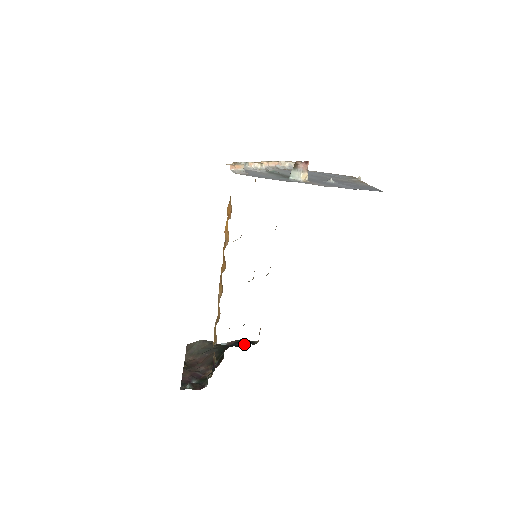
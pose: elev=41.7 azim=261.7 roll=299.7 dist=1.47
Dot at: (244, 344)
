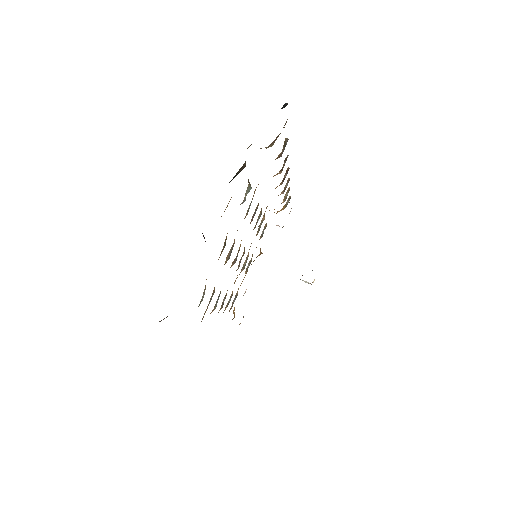
Dot at: occluded
